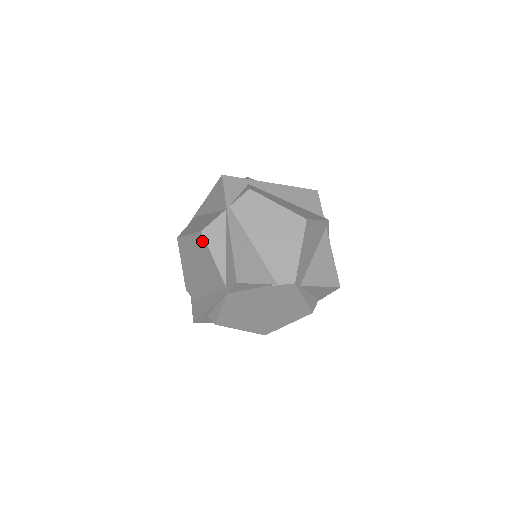
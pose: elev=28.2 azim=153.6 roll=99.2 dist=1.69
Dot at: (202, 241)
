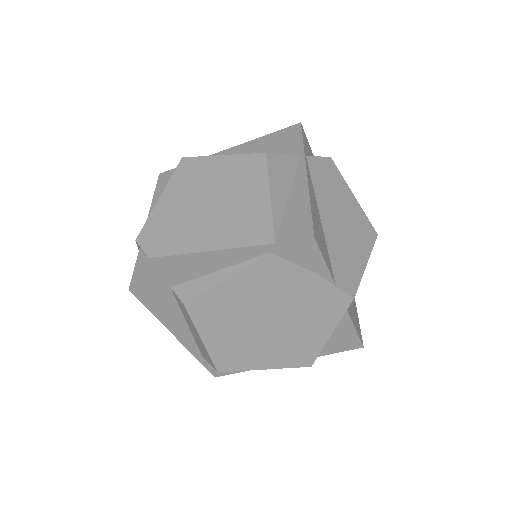
Dot at: (258, 167)
